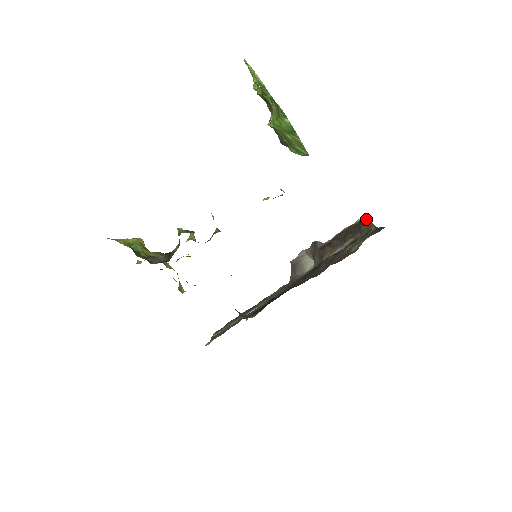
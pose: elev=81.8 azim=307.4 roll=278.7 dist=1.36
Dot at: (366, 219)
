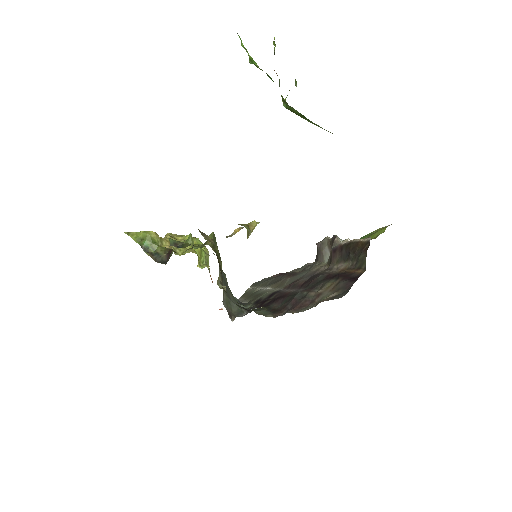
Dot at: (369, 245)
